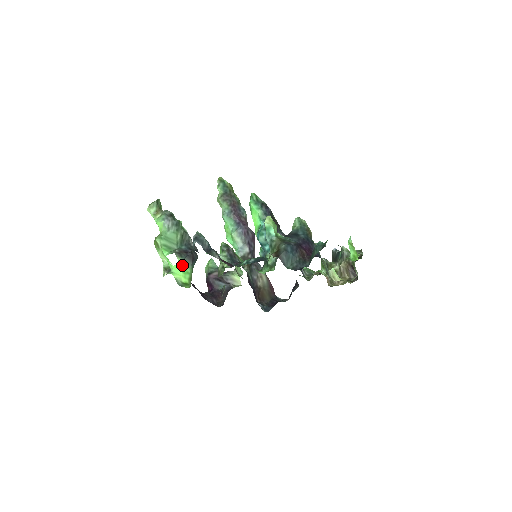
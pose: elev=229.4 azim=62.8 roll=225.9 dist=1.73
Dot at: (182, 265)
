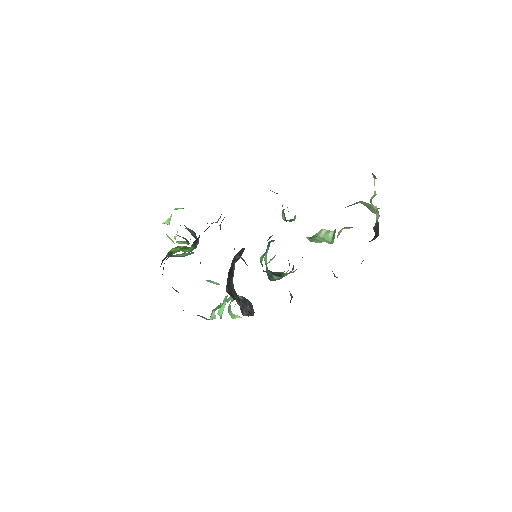
Dot at: occluded
